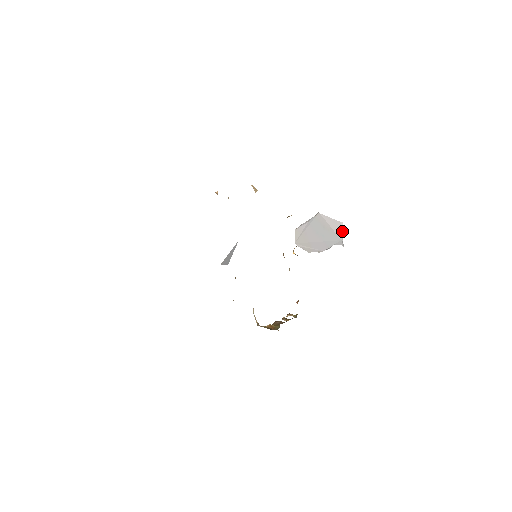
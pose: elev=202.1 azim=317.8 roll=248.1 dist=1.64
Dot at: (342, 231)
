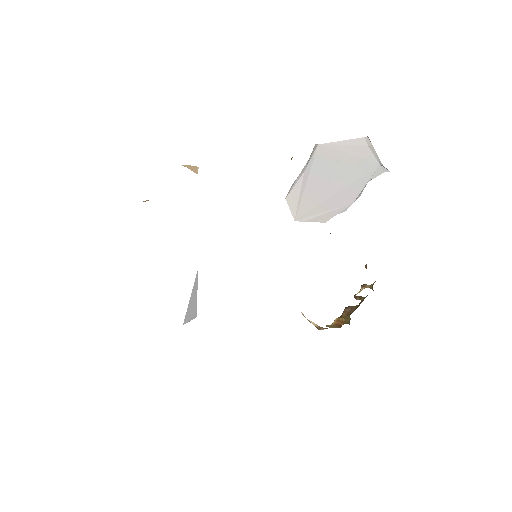
Dot at: (373, 150)
